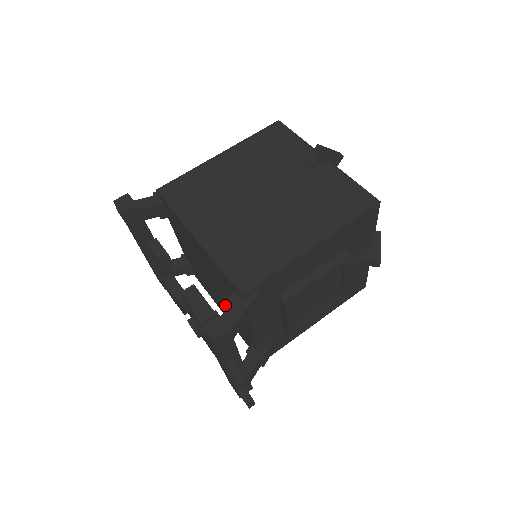
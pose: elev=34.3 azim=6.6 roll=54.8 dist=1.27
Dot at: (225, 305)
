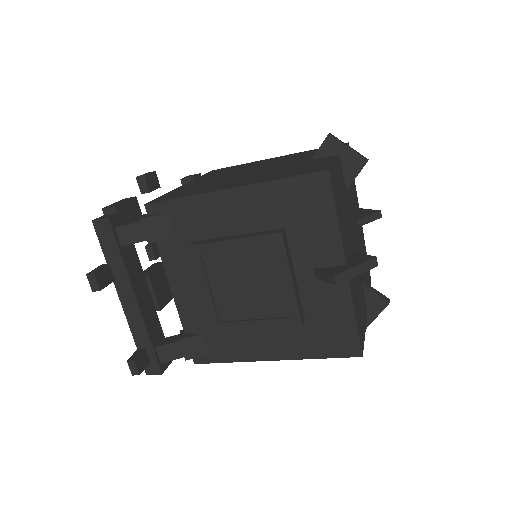
Dot at: occluded
